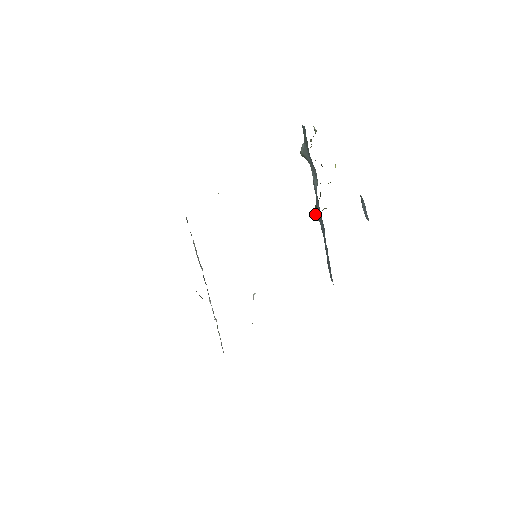
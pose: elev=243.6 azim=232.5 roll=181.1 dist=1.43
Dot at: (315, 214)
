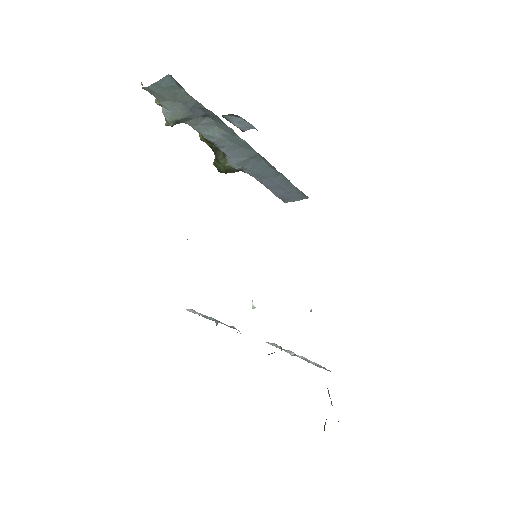
Dot at: (227, 170)
